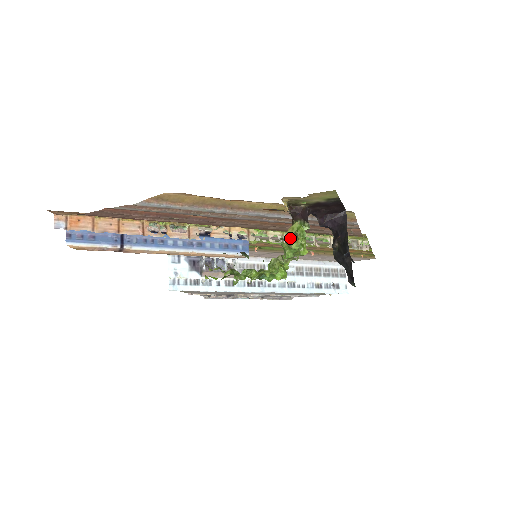
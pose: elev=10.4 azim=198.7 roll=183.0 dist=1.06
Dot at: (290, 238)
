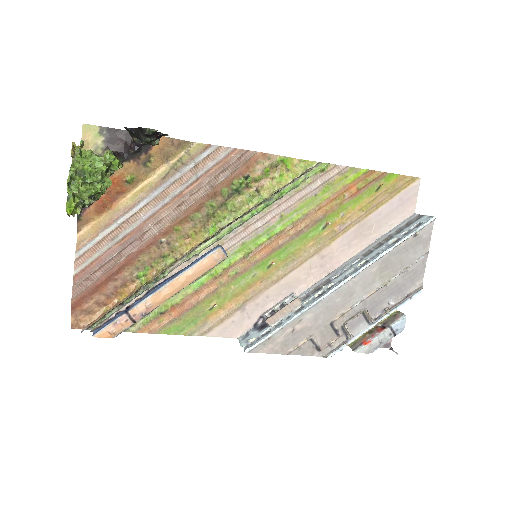
Dot at: (81, 154)
